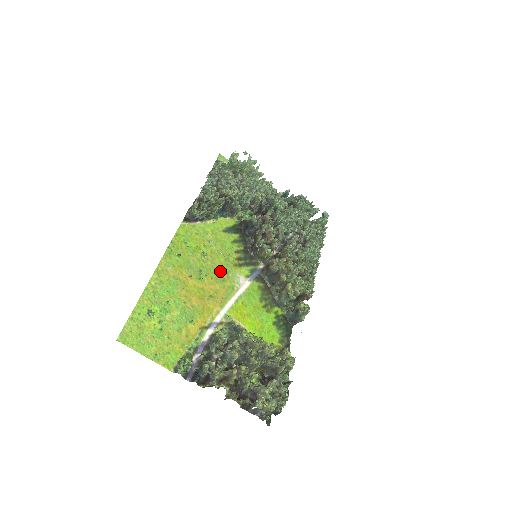
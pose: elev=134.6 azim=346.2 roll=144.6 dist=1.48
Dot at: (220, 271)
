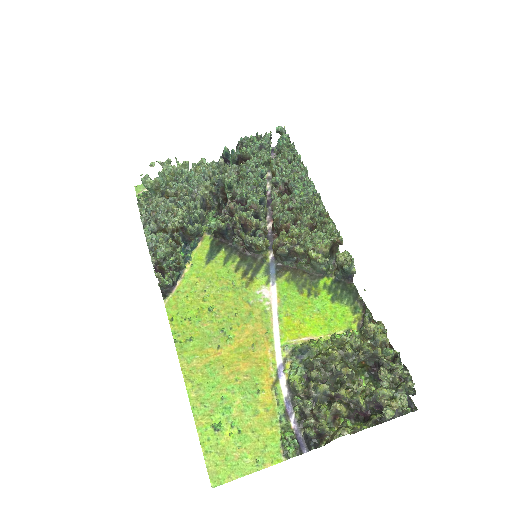
Dot at: (239, 308)
